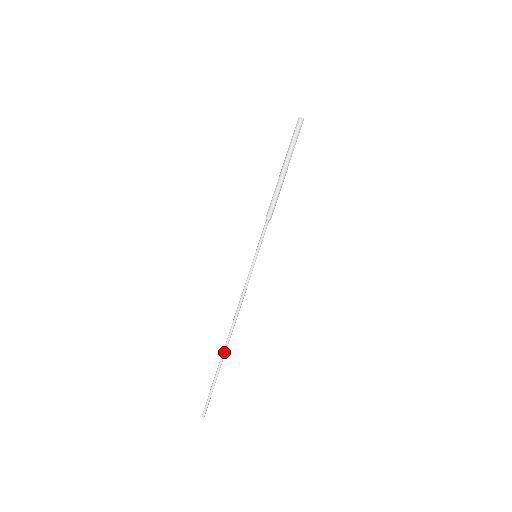
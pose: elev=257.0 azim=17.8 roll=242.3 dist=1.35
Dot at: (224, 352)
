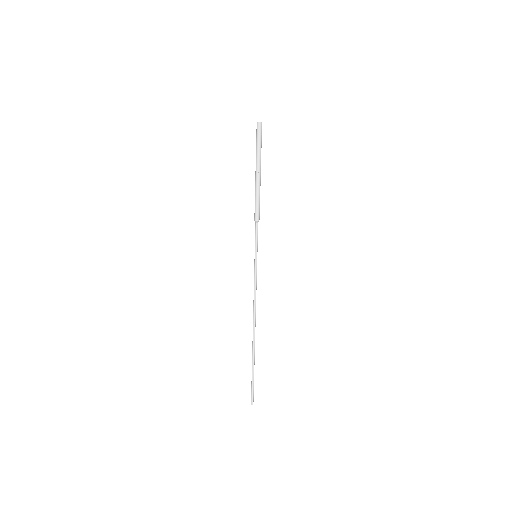
Dot at: (253, 345)
